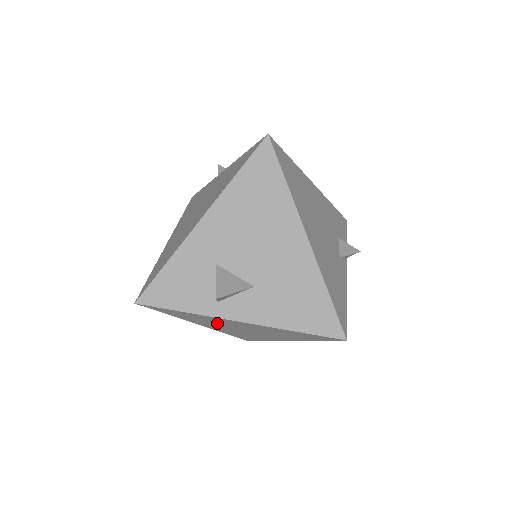
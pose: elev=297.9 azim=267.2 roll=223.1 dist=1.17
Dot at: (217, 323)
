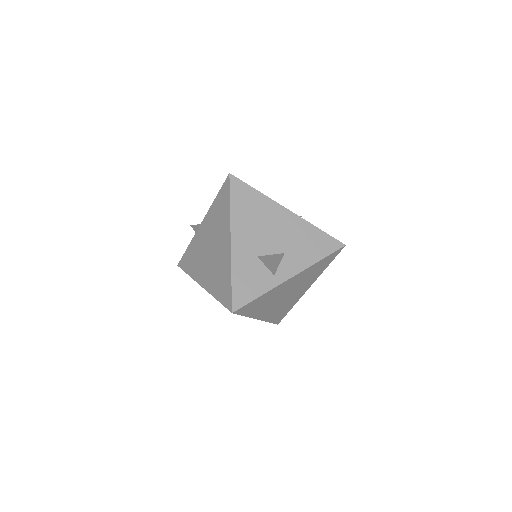
Dot at: (274, 299)
